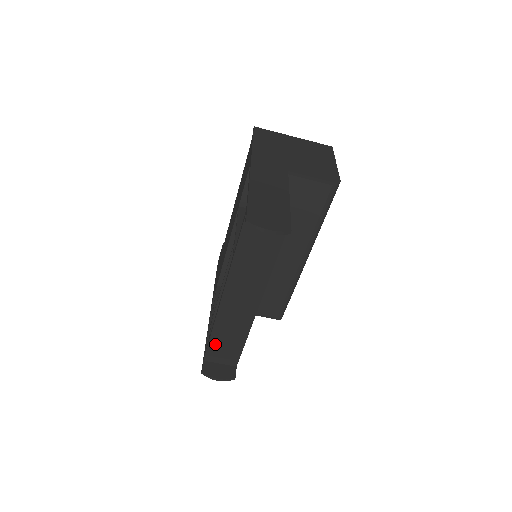
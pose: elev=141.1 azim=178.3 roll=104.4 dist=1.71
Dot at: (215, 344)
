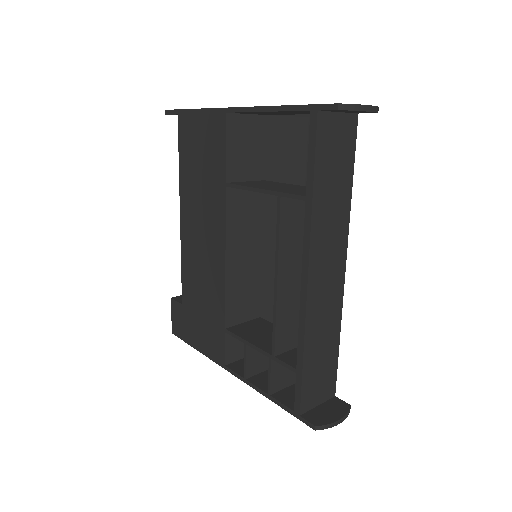
Dot at: (309, 372)
